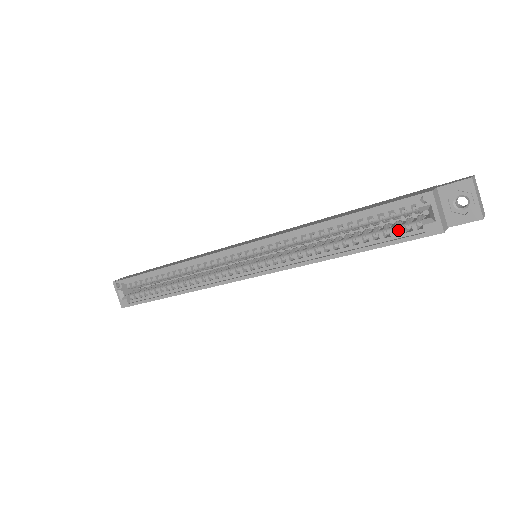
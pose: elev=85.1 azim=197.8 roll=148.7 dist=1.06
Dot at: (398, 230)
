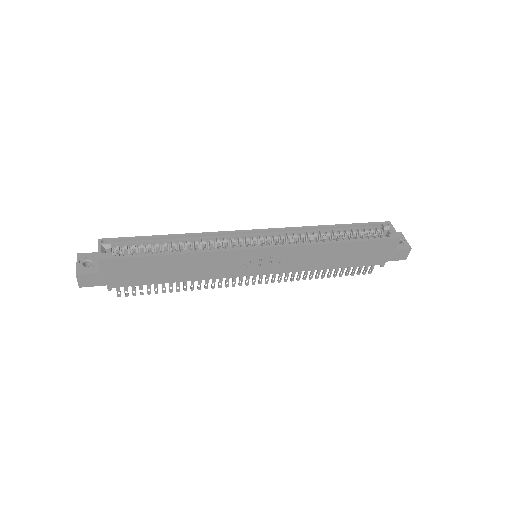
Dot at: occluded
